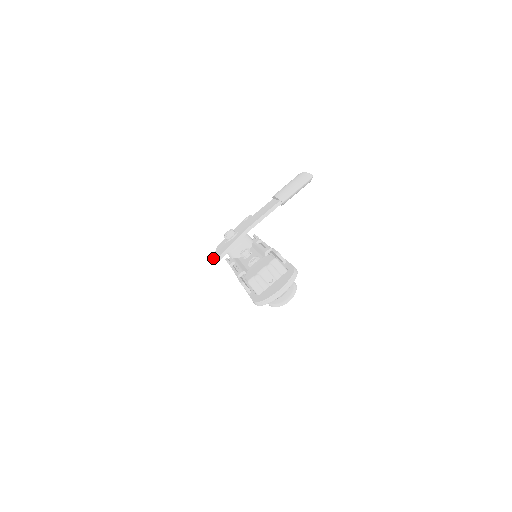
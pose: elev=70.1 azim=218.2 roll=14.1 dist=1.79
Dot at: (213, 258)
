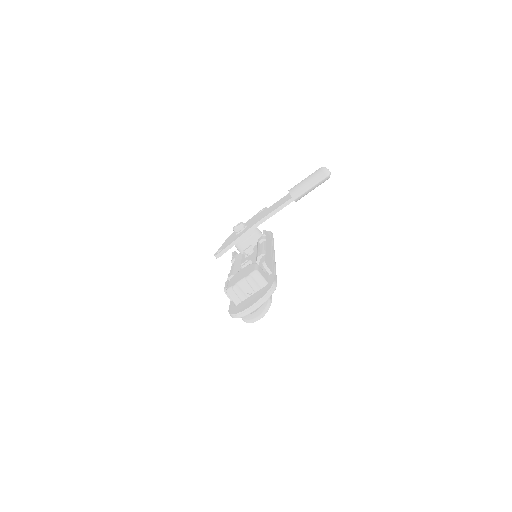
Dot at: (217, 251)
